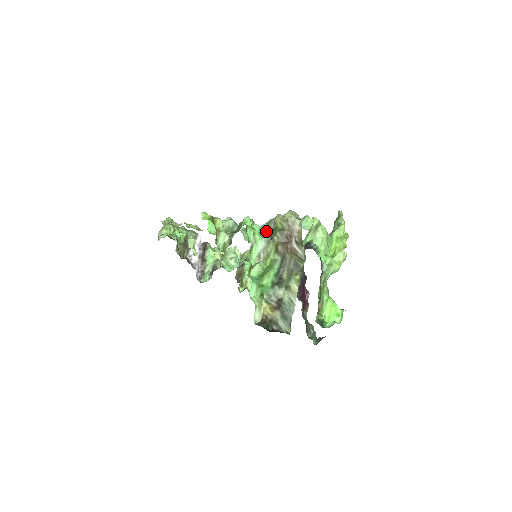
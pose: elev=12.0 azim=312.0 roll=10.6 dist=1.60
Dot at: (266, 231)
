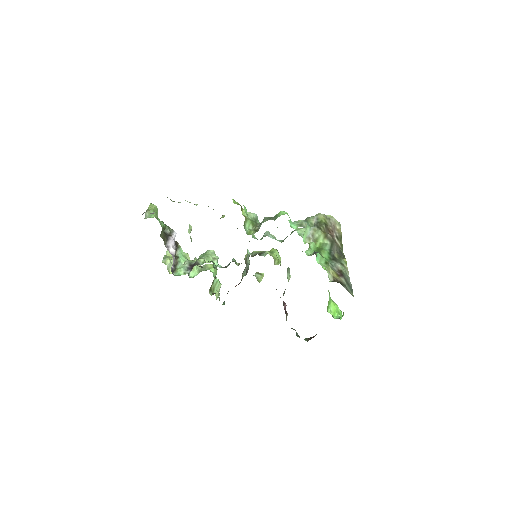
Dot at: occluded
